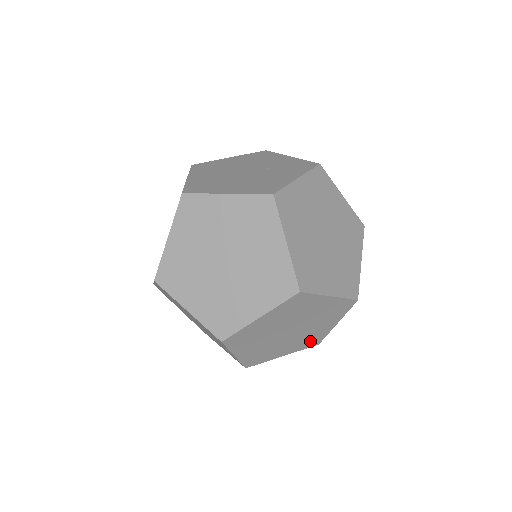
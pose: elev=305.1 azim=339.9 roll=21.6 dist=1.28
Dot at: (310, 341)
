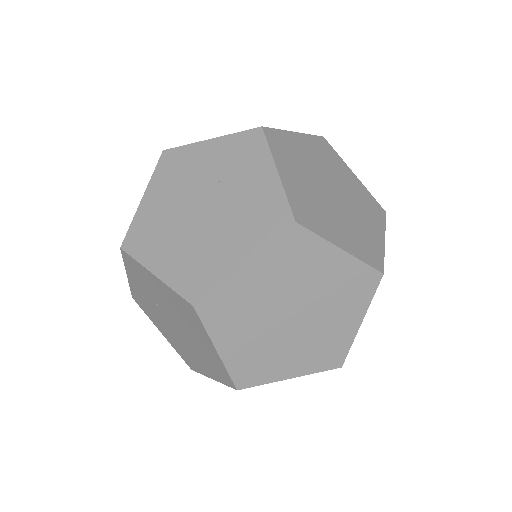
Dot at: occluded
